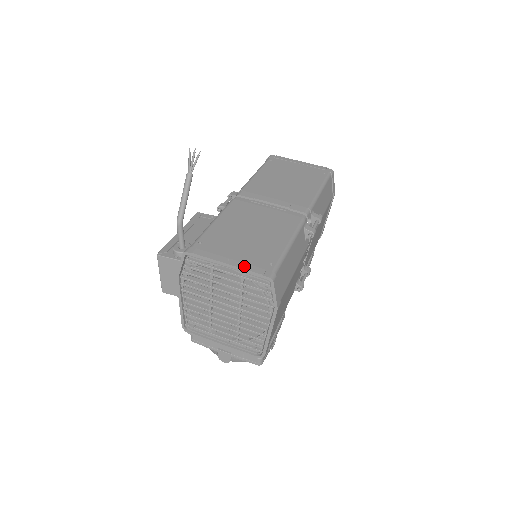
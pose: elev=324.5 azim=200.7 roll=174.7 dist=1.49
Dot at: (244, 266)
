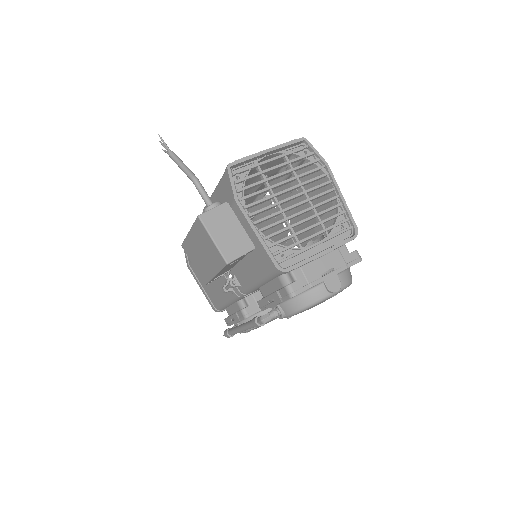
Dot at: (279, 146)
